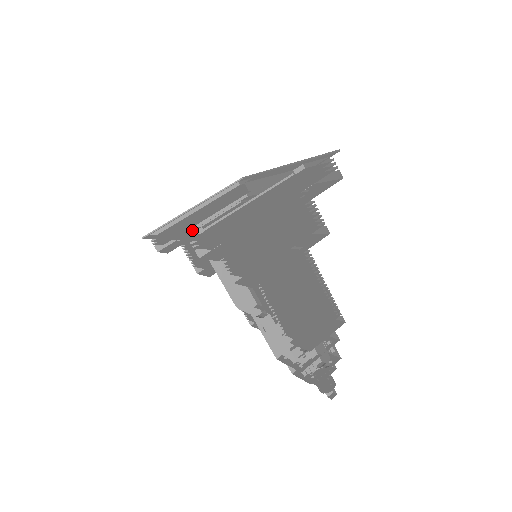
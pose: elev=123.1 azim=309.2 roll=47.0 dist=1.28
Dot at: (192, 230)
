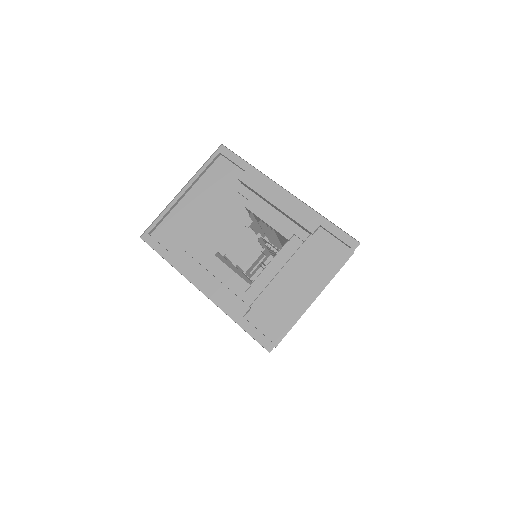
Dot at: (240, 305)
